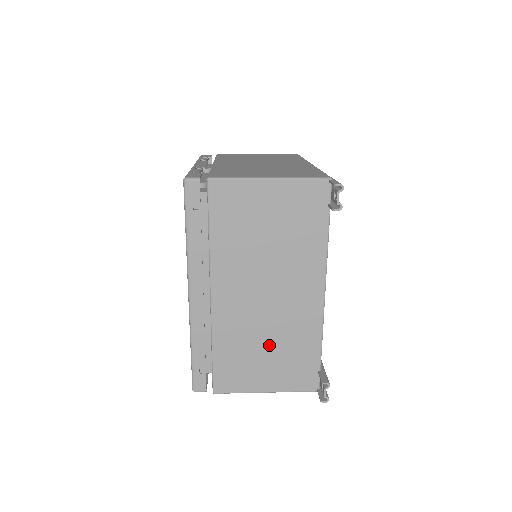
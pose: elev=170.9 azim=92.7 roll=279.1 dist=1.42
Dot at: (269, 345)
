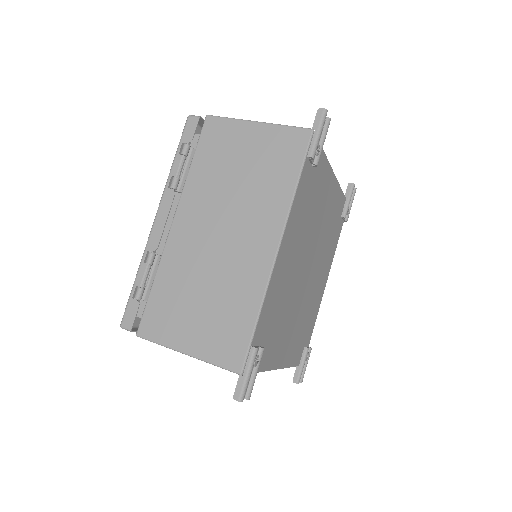
Dot at: occluded
